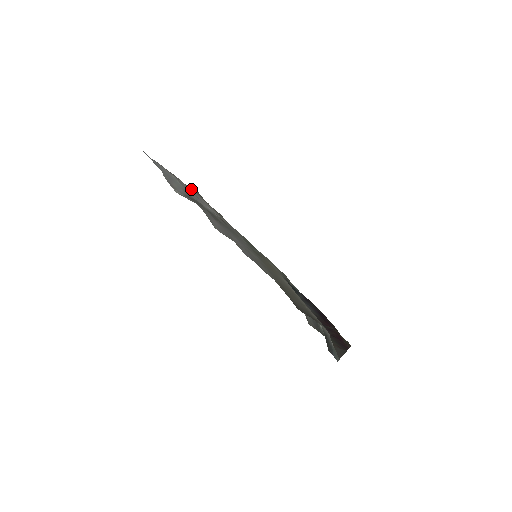
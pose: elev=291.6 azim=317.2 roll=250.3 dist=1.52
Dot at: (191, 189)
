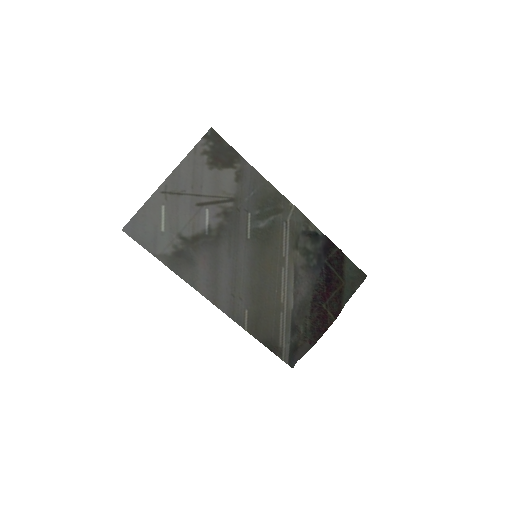
Dot at: (193, 158)
